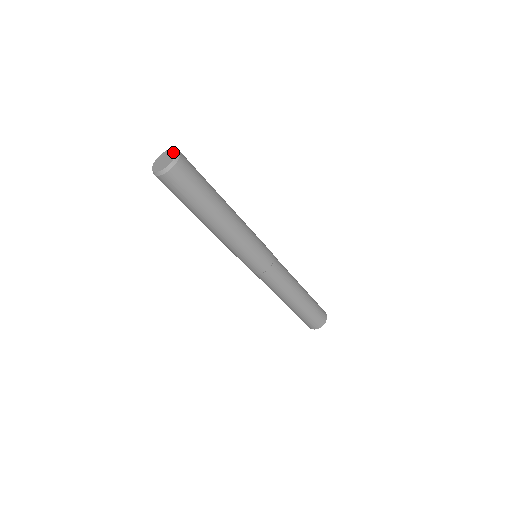
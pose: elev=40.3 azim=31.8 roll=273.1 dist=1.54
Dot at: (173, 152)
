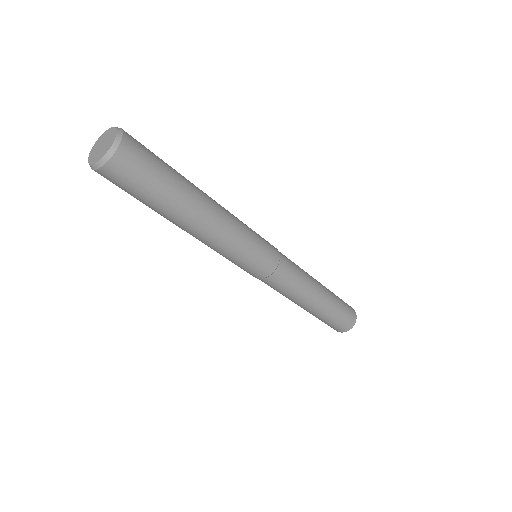
Dot at: (108, 146)
